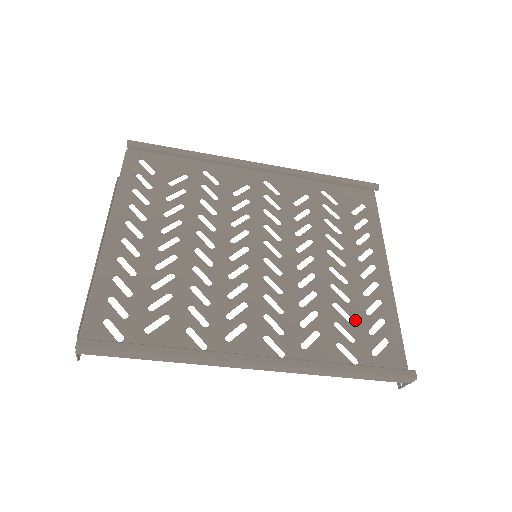
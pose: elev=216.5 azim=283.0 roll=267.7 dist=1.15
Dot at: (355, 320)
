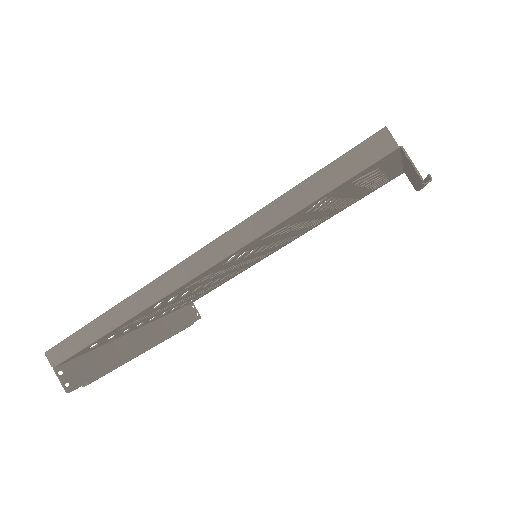
Dot at: (340, 194)
